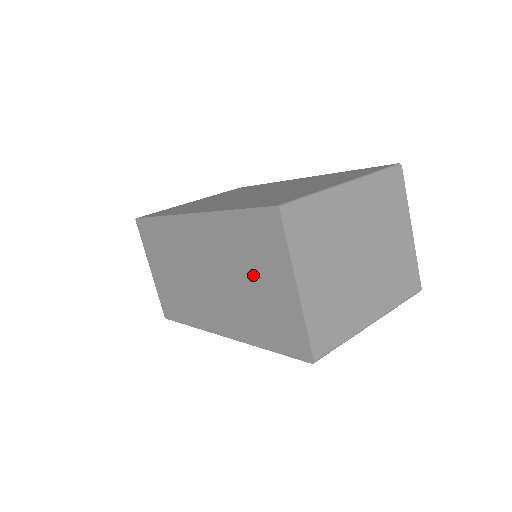
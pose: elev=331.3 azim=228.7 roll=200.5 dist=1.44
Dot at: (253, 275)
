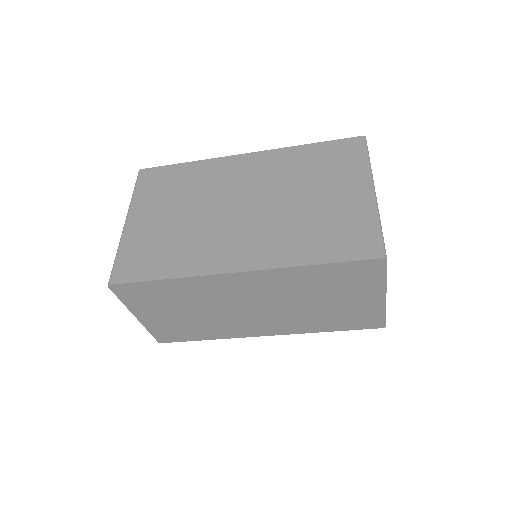
Dot at: (331, 298)
